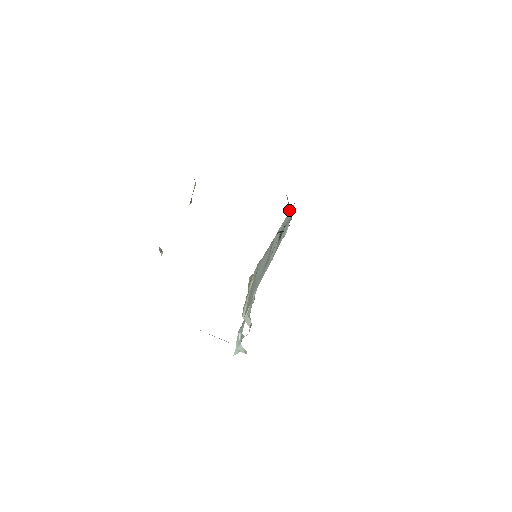
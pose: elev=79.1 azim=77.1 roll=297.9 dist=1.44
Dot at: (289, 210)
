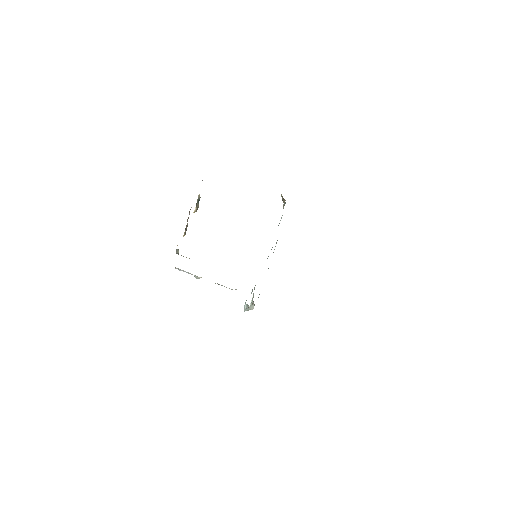
Dot at: (283, 204)
